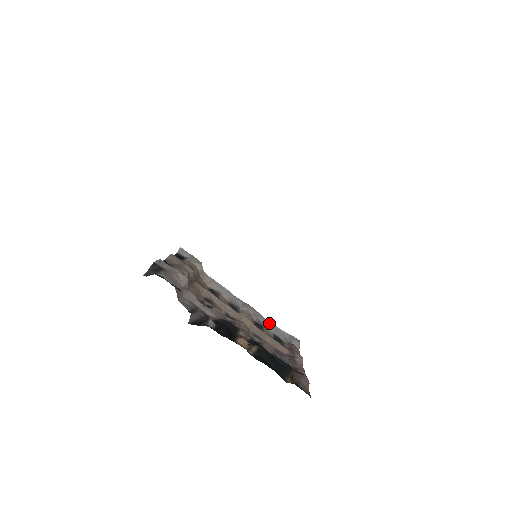
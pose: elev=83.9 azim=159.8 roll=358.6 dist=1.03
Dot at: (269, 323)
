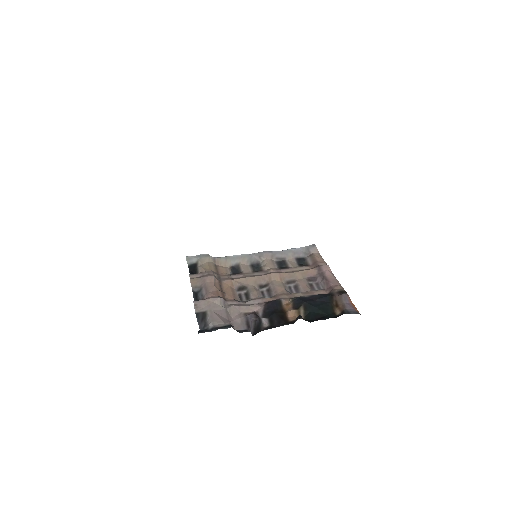
Dot at: (286, 252)
